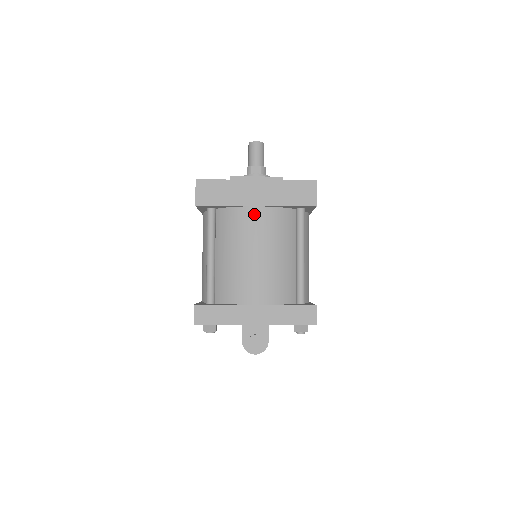
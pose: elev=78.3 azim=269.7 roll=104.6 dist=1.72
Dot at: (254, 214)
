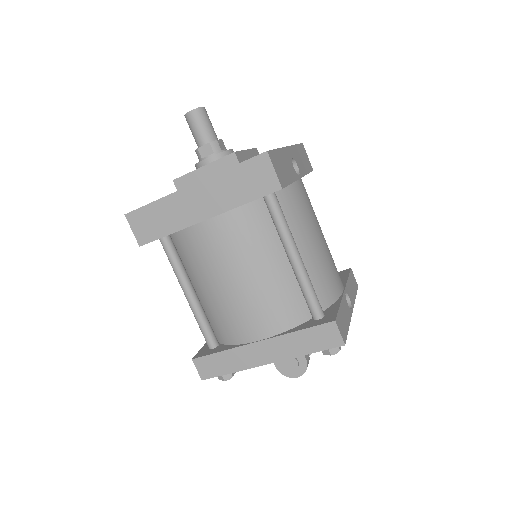
Dot at: (208, 231)
